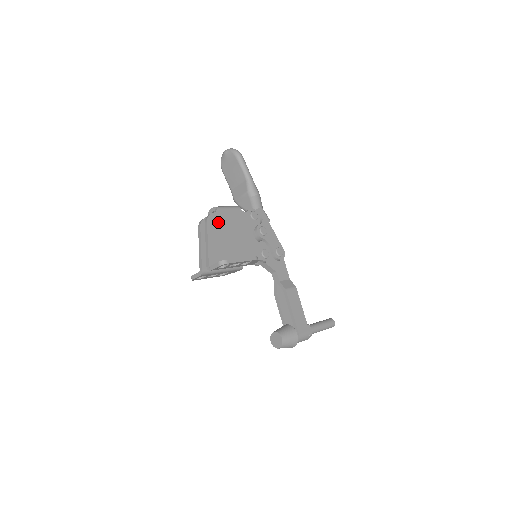
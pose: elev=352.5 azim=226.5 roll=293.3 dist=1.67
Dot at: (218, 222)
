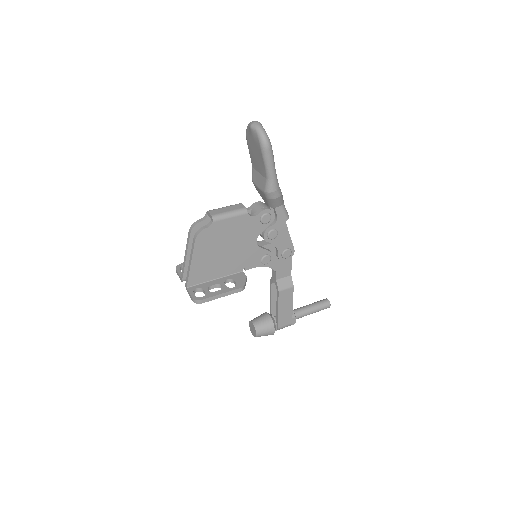
Dot at: (210, 237)
